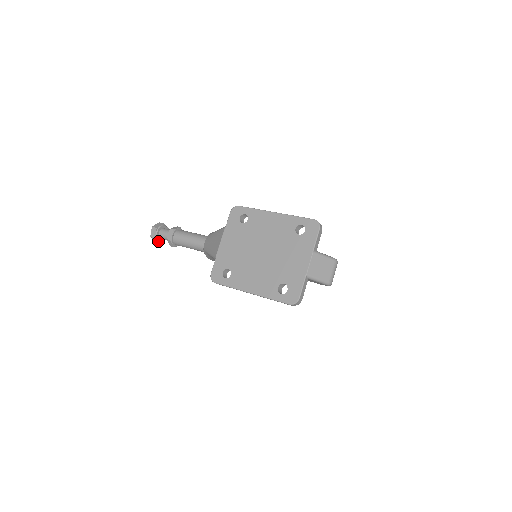
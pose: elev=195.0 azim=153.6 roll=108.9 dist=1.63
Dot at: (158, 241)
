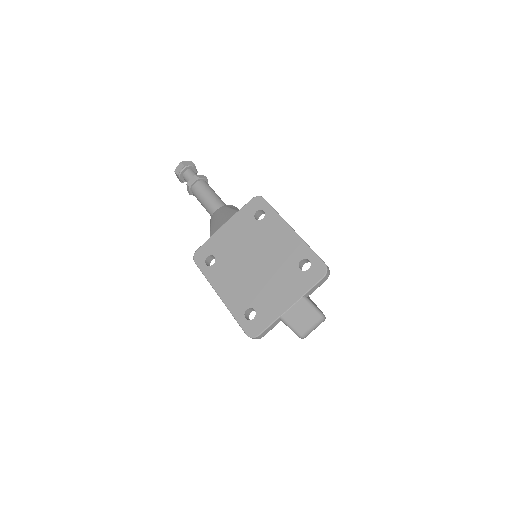
Dot at: (180, 179)
